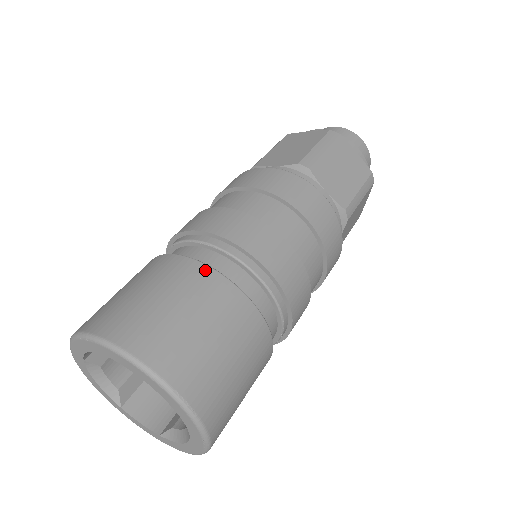
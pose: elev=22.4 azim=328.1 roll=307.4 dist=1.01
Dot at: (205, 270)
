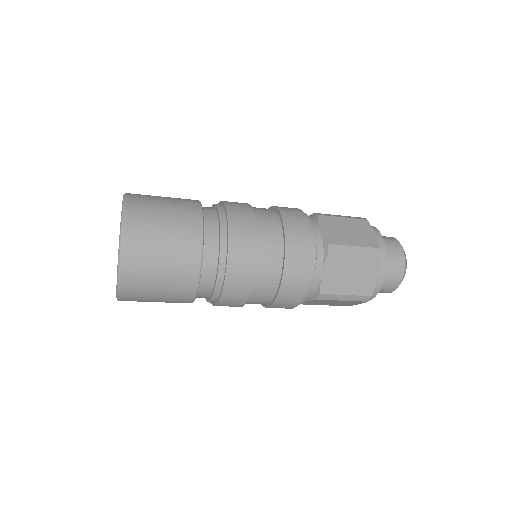
Dot at: (196, 200)
